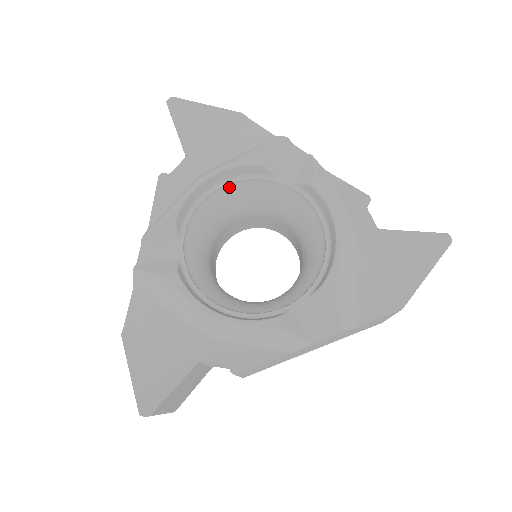
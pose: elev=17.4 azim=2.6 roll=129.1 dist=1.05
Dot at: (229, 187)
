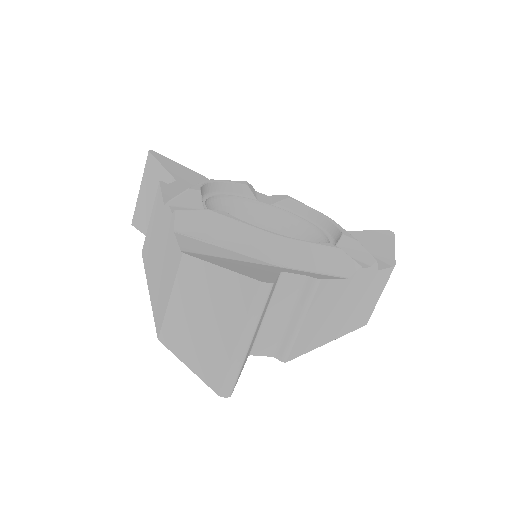
Dot at: (223, 199)
